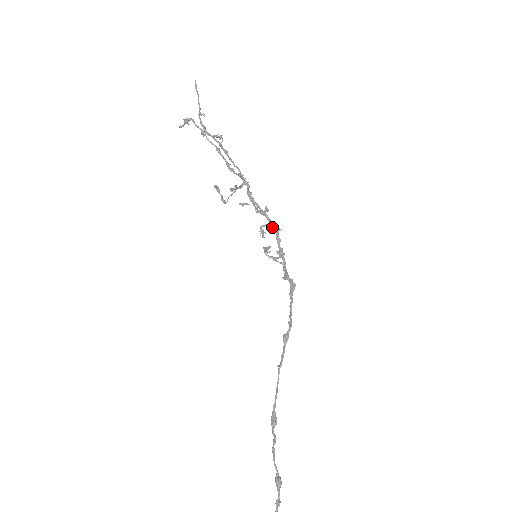
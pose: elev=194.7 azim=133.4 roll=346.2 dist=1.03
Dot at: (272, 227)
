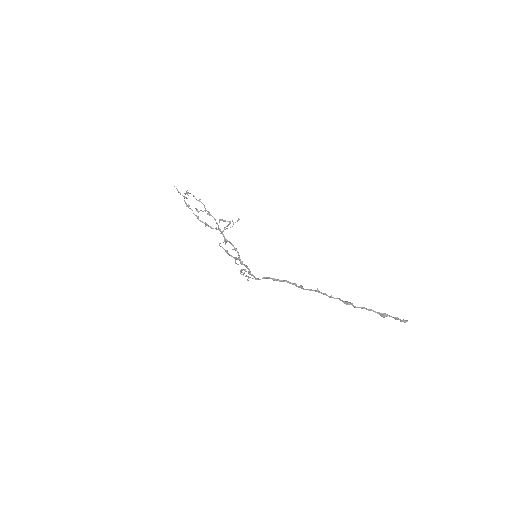
Dot at: (240, 259)
